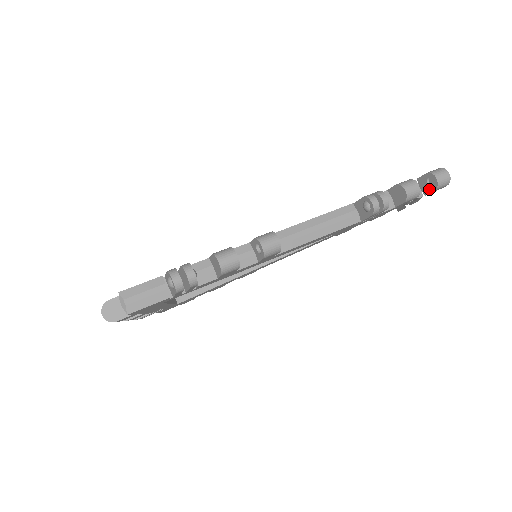
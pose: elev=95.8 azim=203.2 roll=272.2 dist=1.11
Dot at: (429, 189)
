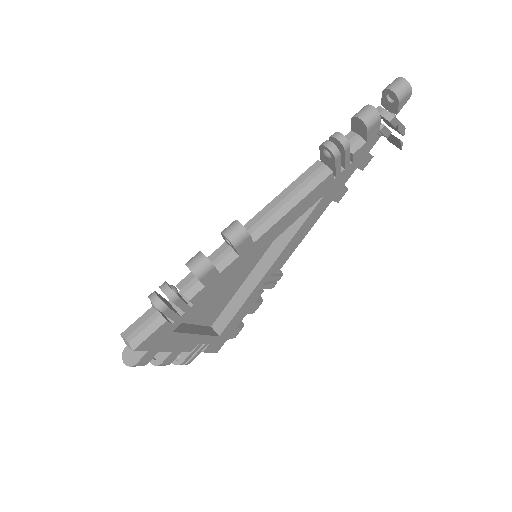
Dot at: (394, 106)
